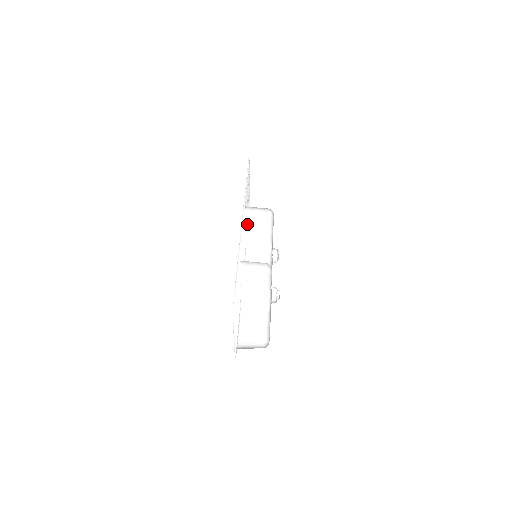
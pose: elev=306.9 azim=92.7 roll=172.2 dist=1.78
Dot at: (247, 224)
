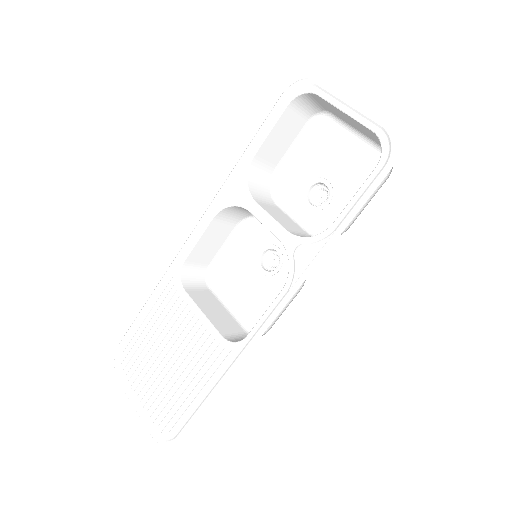
Dot at: (202, 310)
